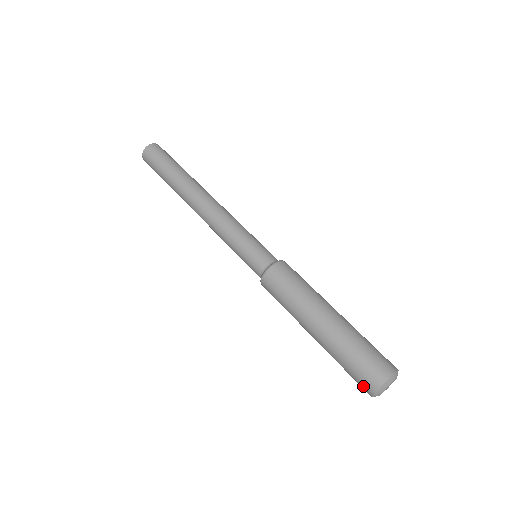
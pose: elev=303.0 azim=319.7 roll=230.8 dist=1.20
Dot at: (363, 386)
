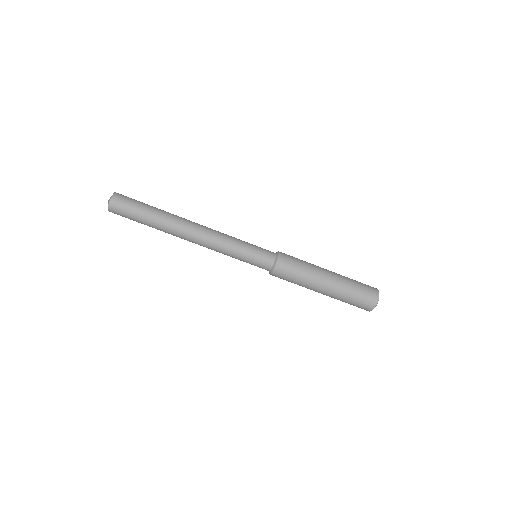
Dot at: occluded
